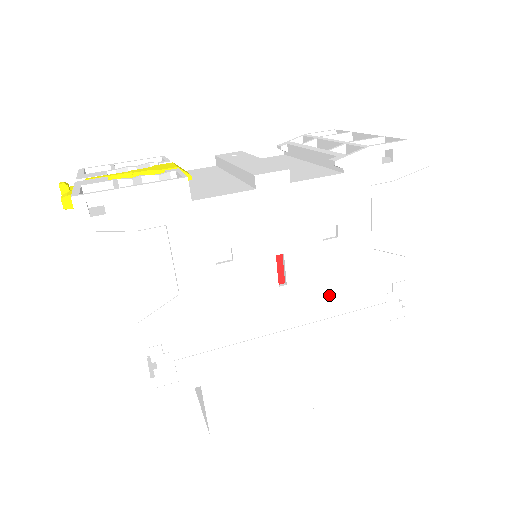
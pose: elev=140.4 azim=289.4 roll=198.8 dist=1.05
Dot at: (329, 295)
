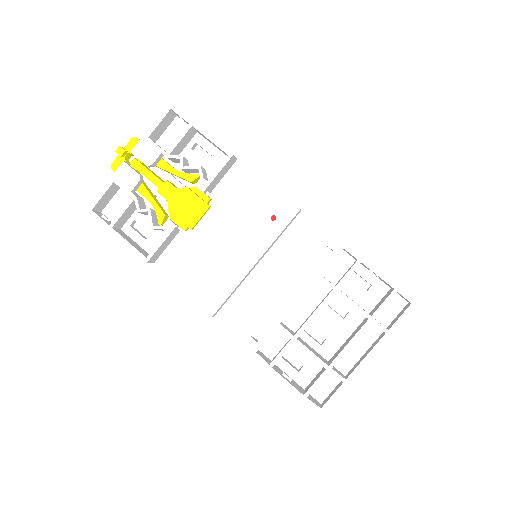
Dot at: occluded
